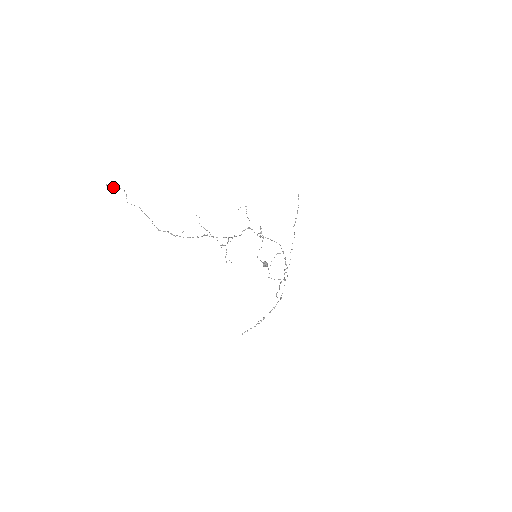
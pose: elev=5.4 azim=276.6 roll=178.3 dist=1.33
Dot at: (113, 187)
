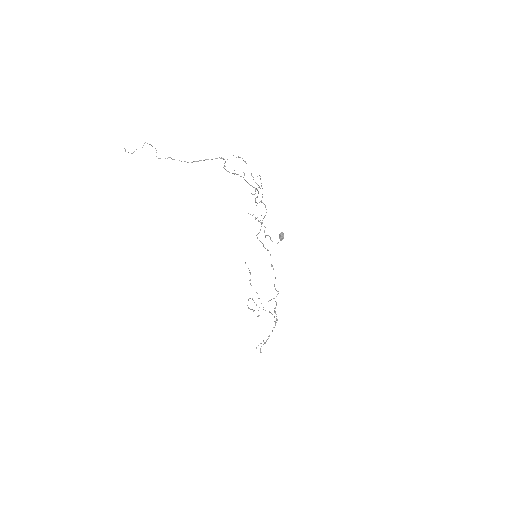
Dot at: (134, 151)
